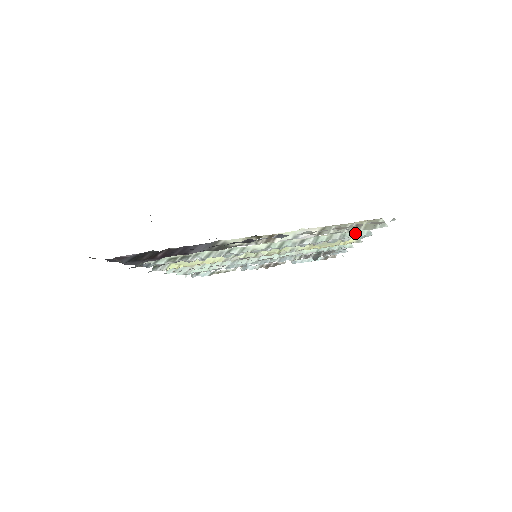
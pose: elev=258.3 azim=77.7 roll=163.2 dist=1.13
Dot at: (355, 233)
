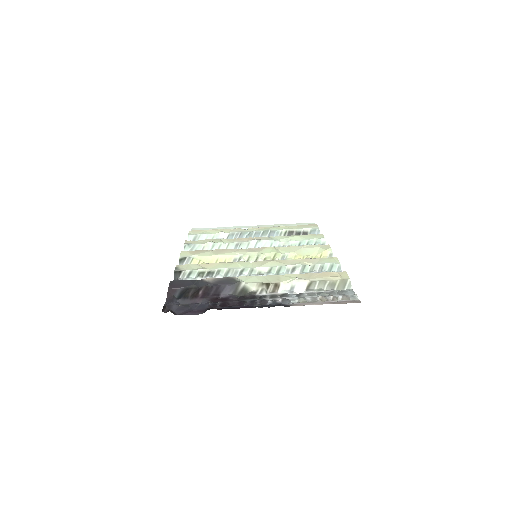
Dot at: (330, 266)
